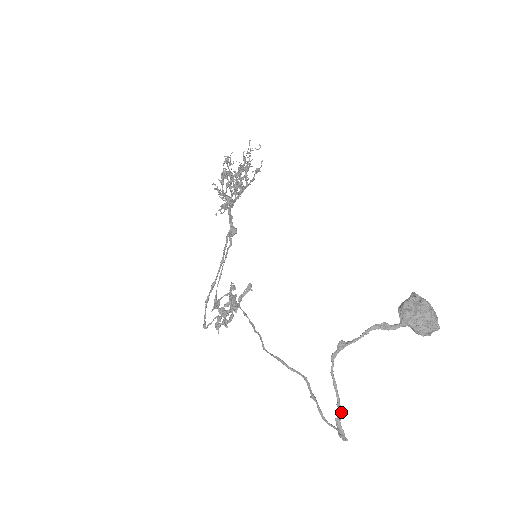
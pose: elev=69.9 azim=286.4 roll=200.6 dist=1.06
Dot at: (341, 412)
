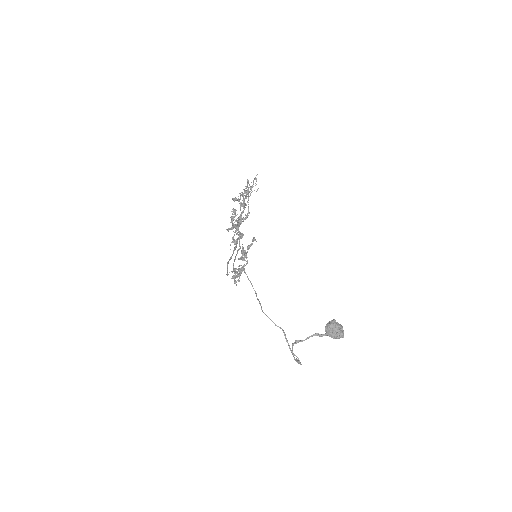
Dot at: (297, 361)
